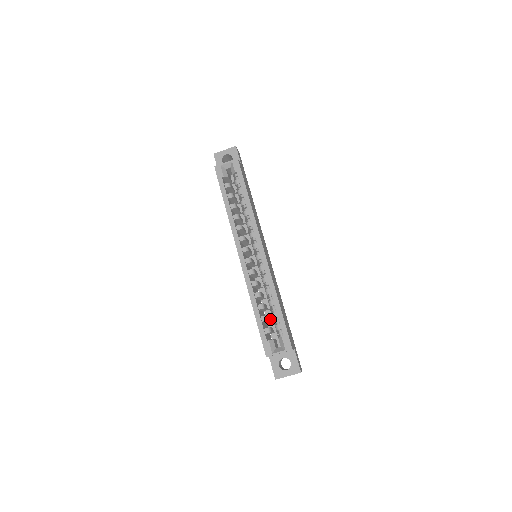
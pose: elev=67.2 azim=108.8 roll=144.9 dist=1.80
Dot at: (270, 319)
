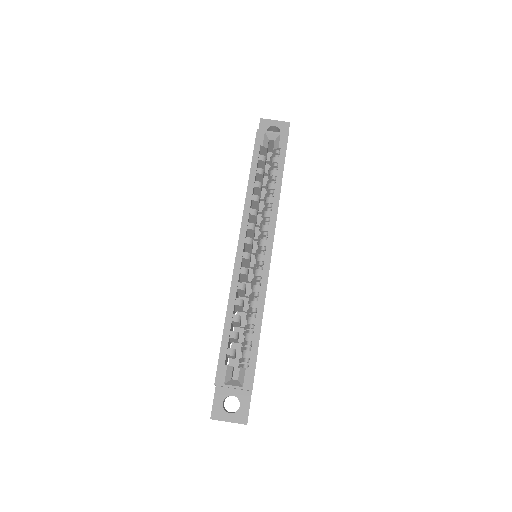
Dot at: (238, 339)
